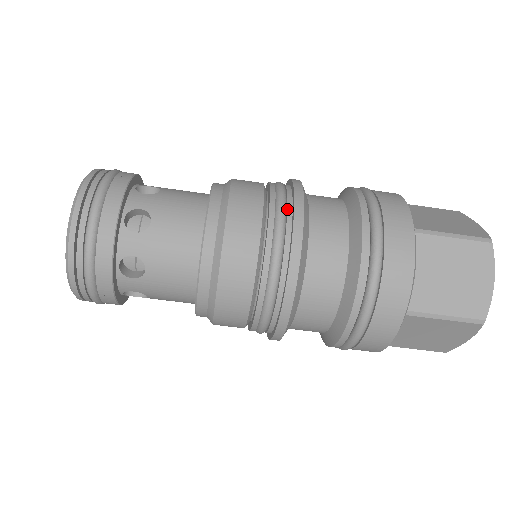
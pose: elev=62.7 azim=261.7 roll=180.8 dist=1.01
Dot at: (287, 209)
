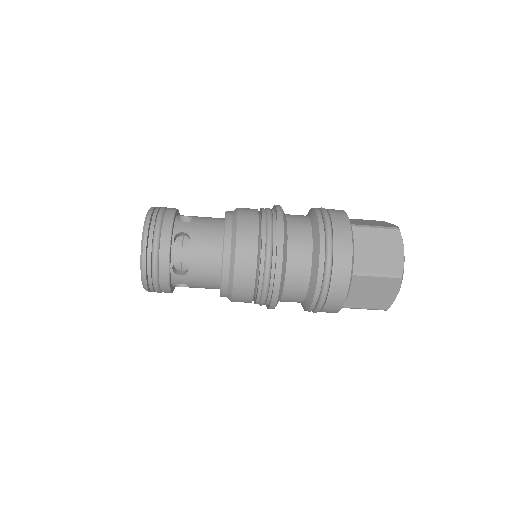
Dot at: (272, 266)
